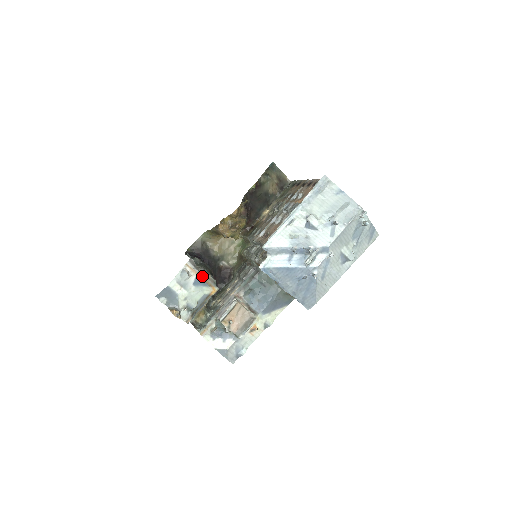
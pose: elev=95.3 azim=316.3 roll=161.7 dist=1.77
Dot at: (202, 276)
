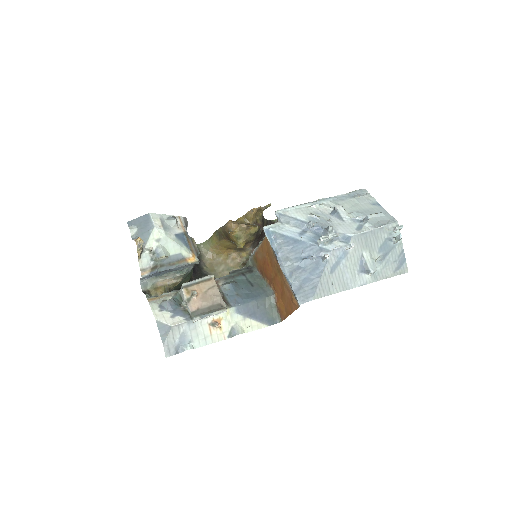
Dot at: (188, 238)
